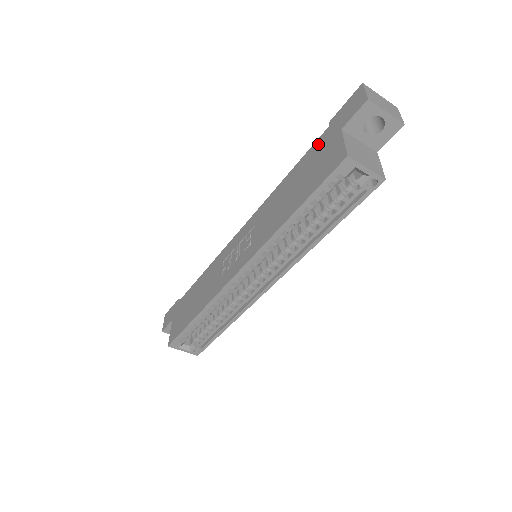
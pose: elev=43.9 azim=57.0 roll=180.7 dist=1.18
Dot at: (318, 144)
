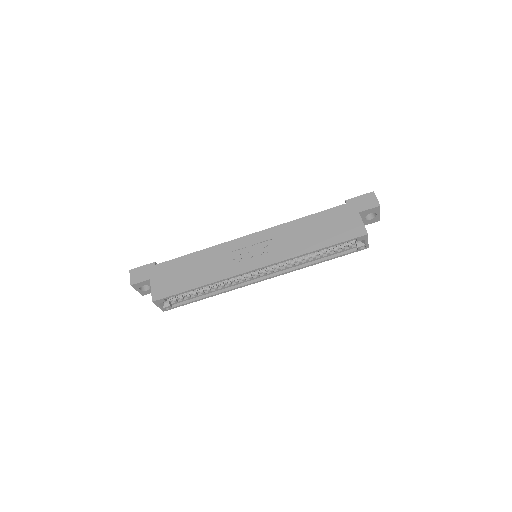
Dot at: (337, 211)
